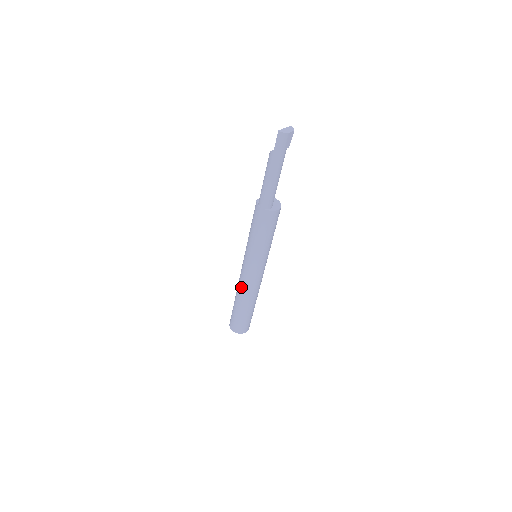
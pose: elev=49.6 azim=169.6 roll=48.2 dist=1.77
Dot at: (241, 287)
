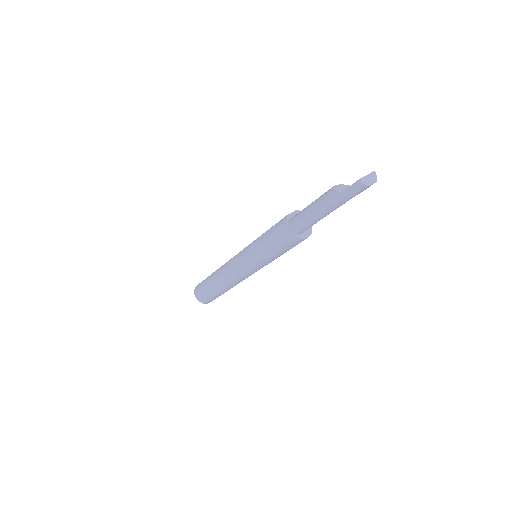
Dot at: (225, 274)
